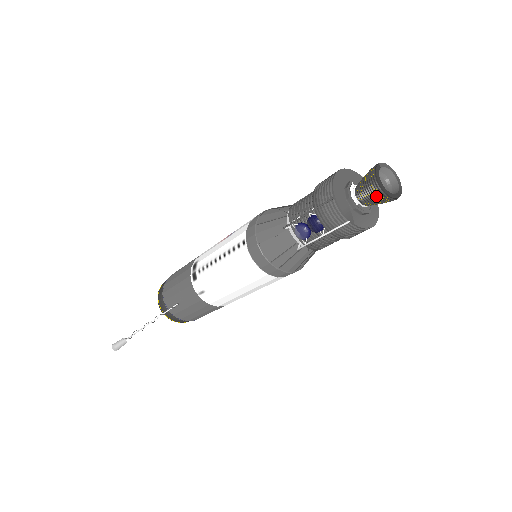
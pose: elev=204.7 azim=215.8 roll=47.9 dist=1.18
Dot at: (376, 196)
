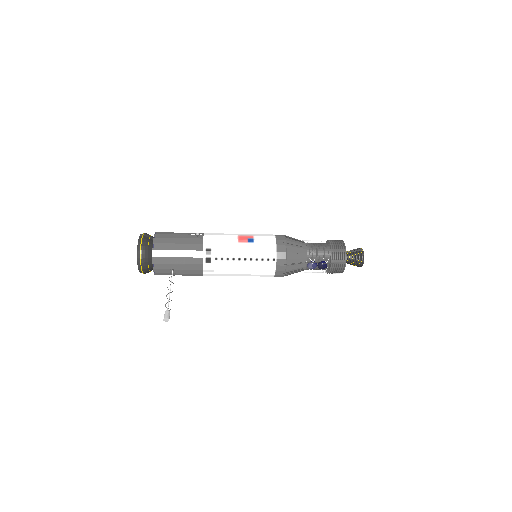
Dot at: (357, 265)
